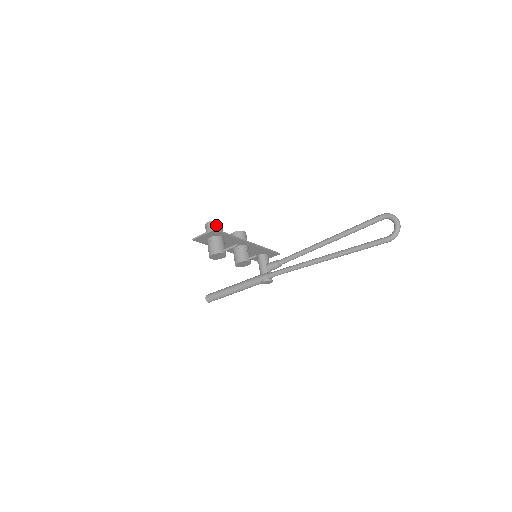
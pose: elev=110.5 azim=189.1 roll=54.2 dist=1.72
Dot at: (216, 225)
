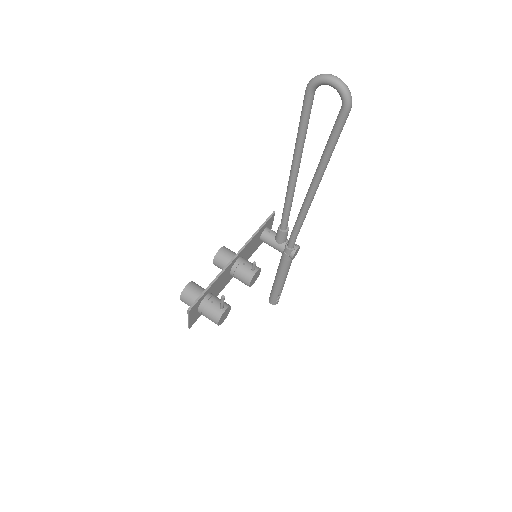
Dot at: (188, 294)
